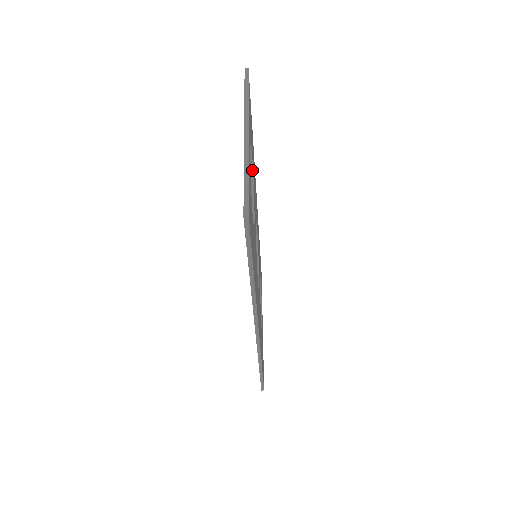
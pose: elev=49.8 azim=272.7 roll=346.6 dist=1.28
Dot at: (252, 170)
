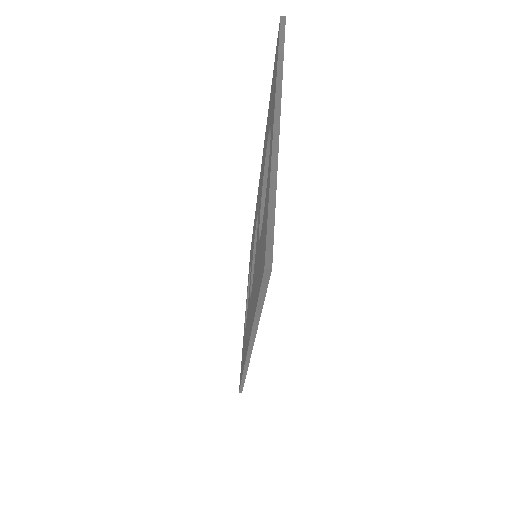
Dot at: occluded
